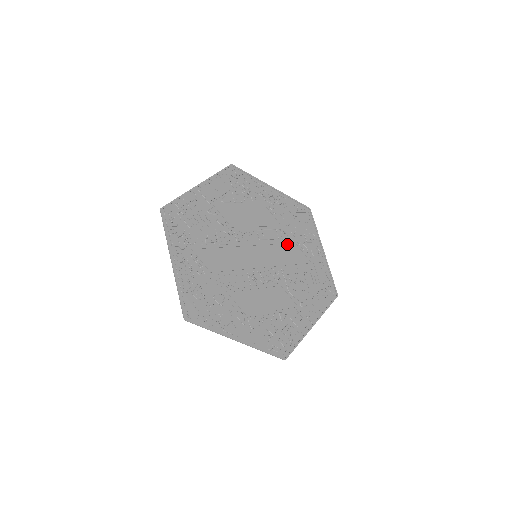
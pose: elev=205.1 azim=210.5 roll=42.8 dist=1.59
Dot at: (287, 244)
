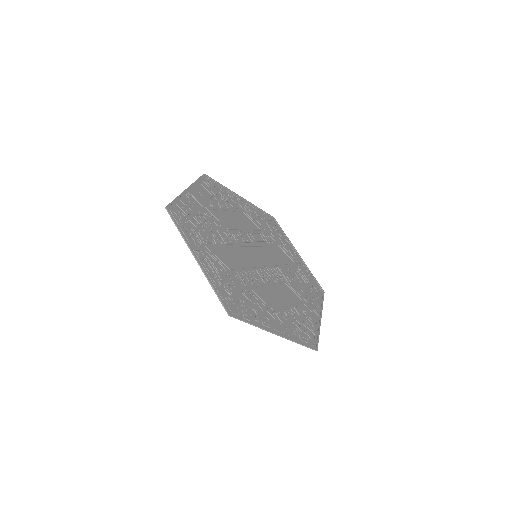
Dot at: (272, 247)
